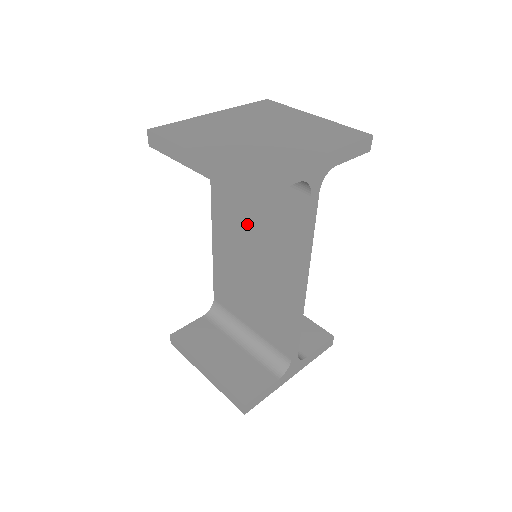
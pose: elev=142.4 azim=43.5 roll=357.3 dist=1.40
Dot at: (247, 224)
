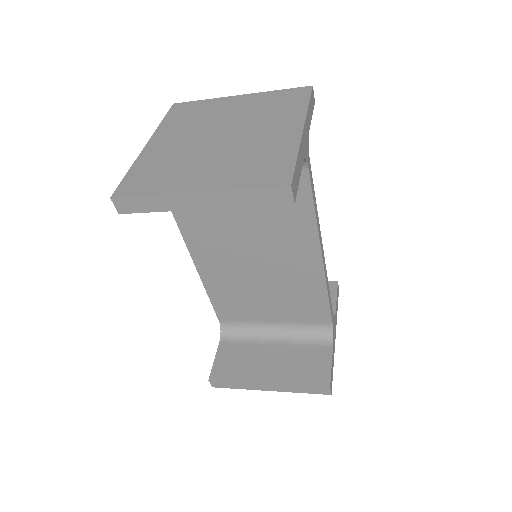
Dot at: (237, 232)
